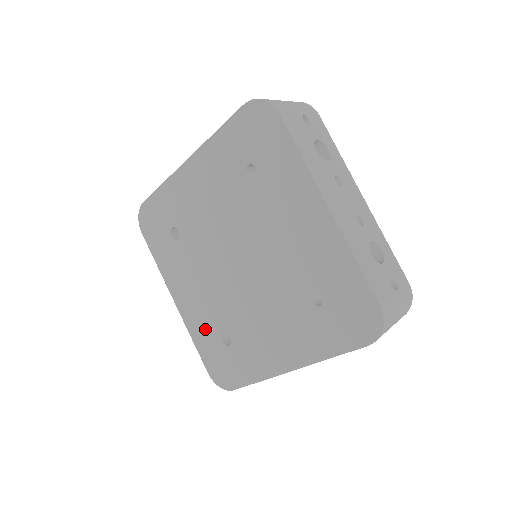
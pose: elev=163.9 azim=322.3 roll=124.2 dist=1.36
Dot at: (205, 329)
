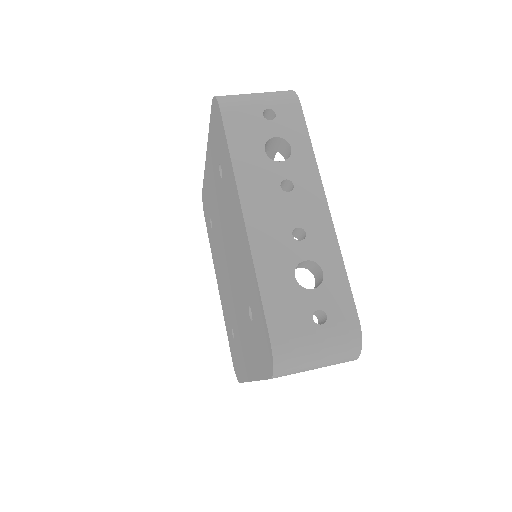
Dot at: (227, 318)
